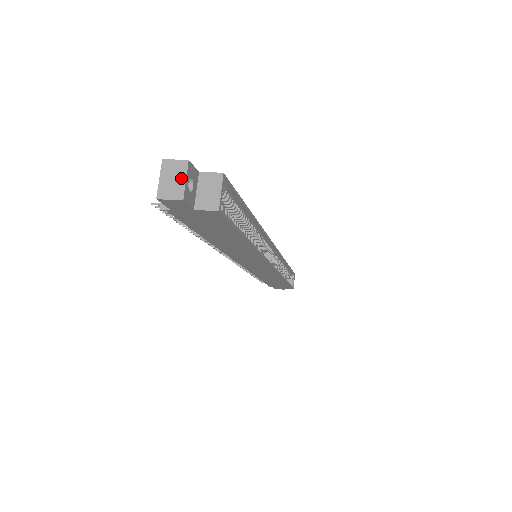
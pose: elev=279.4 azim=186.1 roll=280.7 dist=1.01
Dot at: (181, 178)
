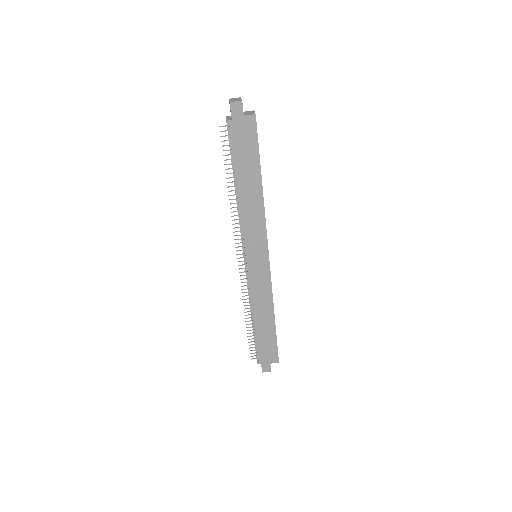
Dot at: (239, 99)
